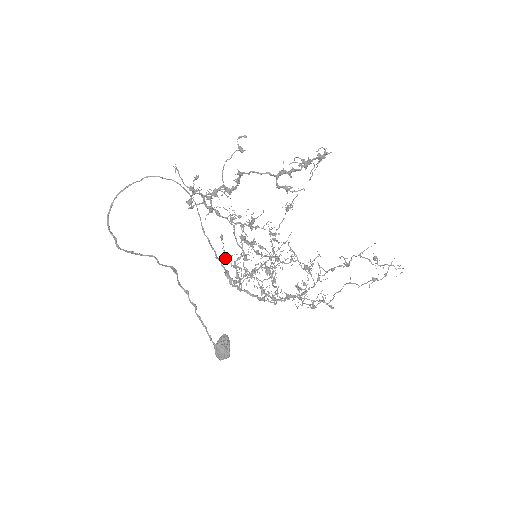
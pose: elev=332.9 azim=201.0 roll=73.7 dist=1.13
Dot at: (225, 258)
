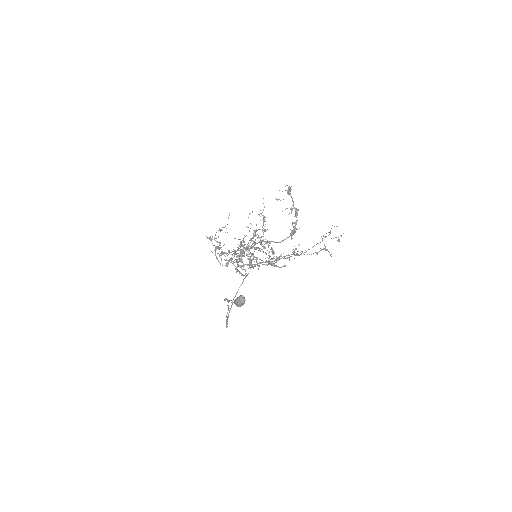
Dot at: occluded
